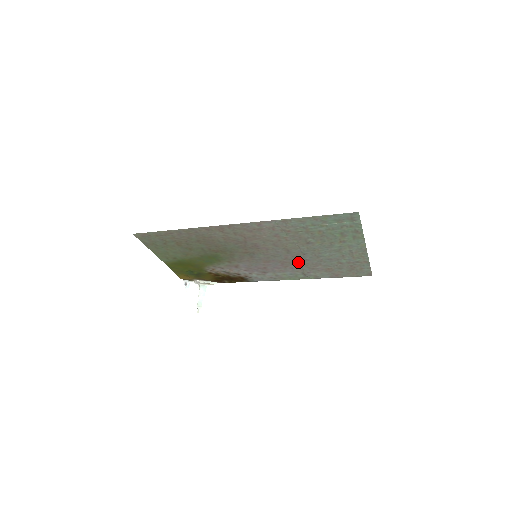
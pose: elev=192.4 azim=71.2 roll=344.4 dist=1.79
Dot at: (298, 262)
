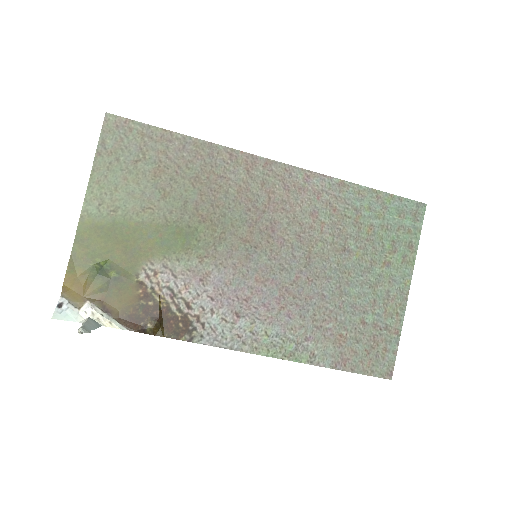
Dot at: (307, 299)
